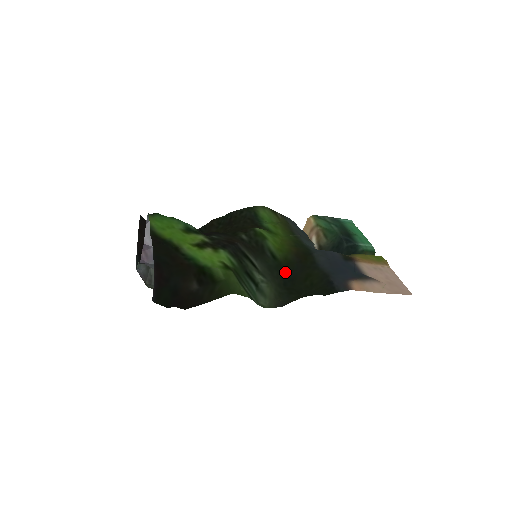
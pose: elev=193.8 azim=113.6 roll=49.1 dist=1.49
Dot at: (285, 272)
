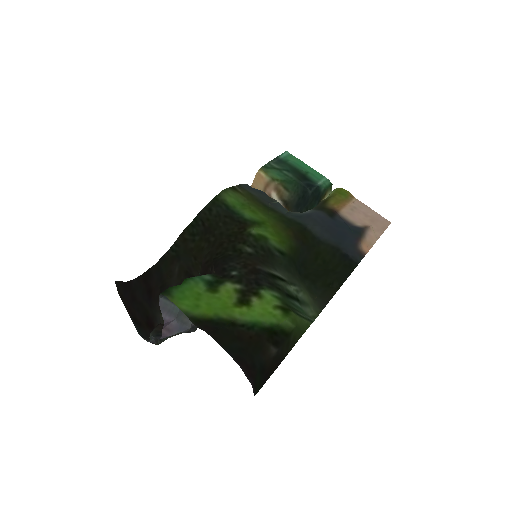
Dot at: (295, 261)
